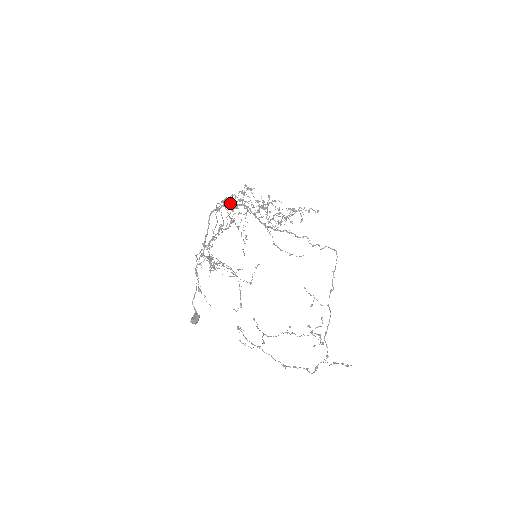
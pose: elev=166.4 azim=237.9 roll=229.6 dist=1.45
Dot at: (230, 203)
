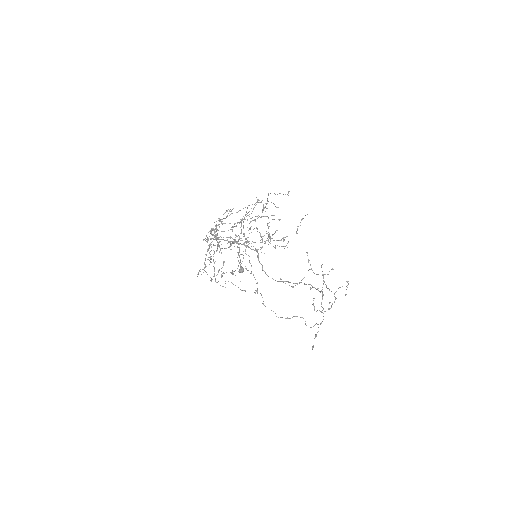
Dot at: occluded
